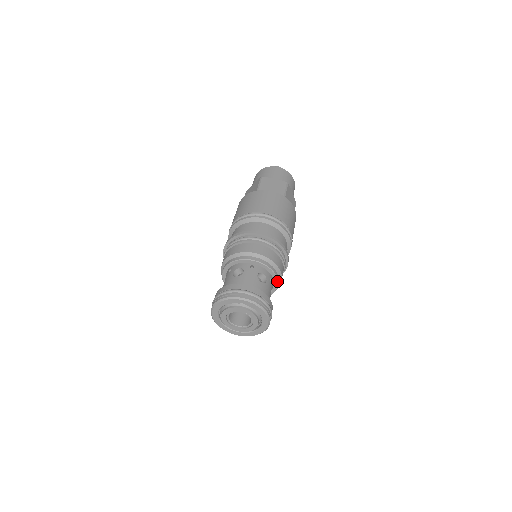
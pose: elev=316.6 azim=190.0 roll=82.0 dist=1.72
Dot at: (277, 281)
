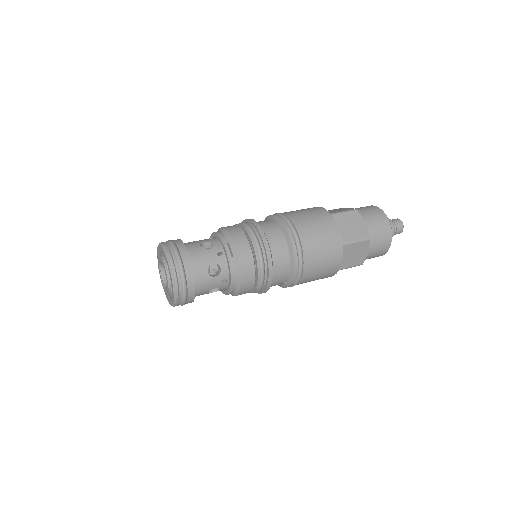
Dot at: (230, 288)
